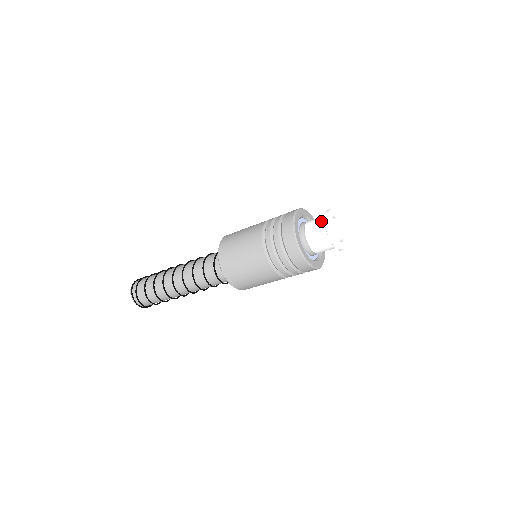
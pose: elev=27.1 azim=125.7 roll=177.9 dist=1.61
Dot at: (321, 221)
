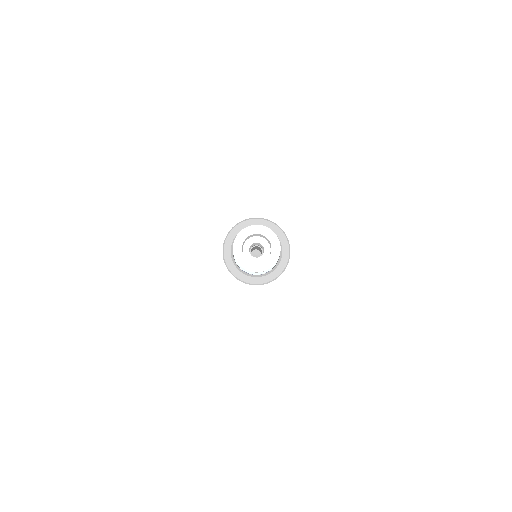
Dot at: occluded
